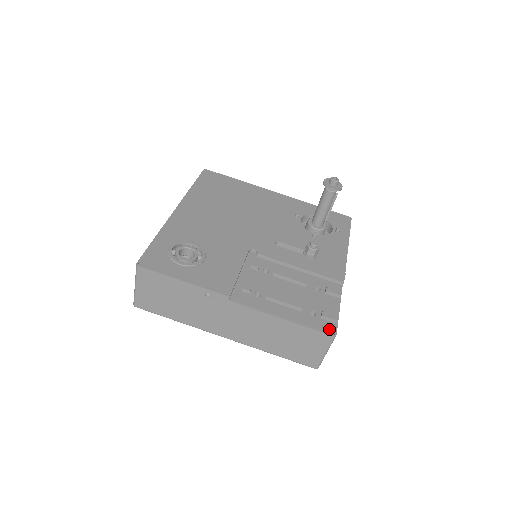
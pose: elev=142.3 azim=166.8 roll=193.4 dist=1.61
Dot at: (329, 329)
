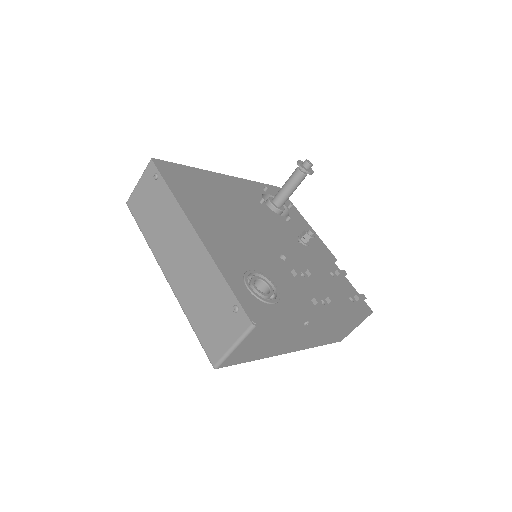
Dot at: (367, 308)
